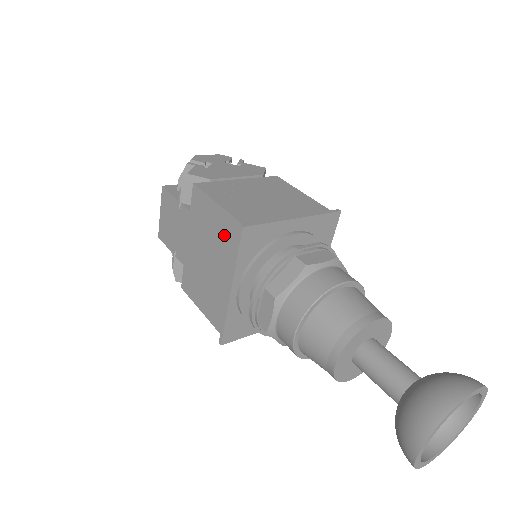
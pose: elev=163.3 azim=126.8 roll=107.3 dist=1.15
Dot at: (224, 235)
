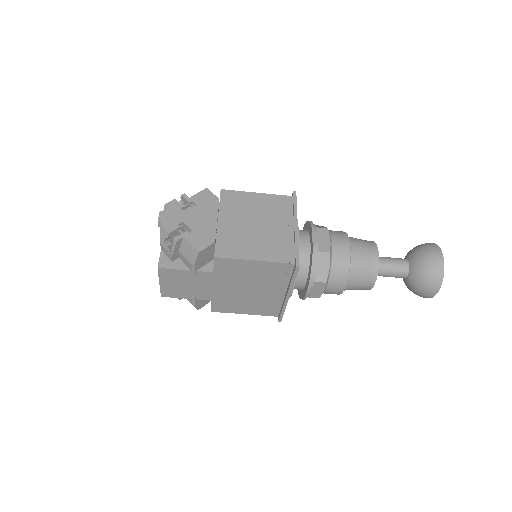
Dot at: (268, 273)
